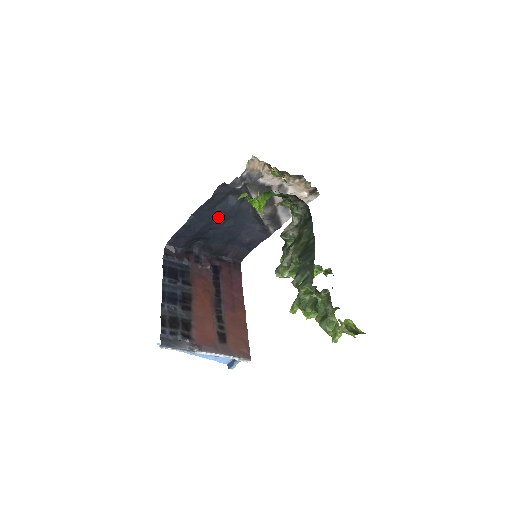
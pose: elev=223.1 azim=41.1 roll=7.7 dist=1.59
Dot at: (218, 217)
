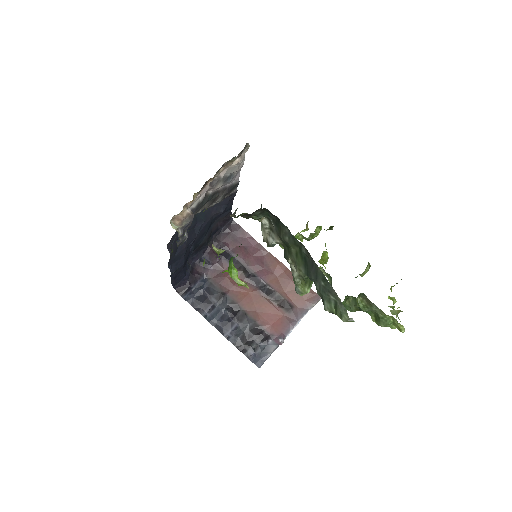
Dot at: (187, 241)
